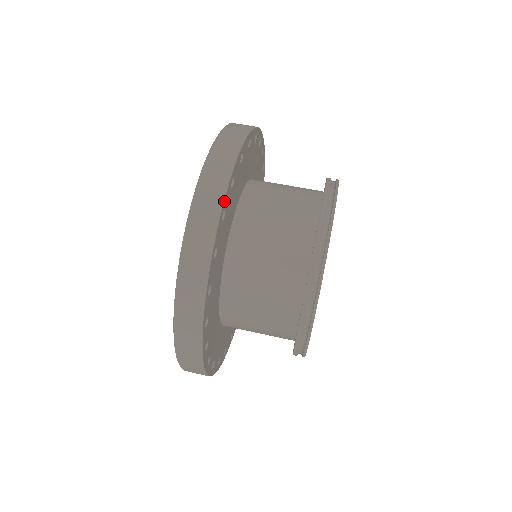
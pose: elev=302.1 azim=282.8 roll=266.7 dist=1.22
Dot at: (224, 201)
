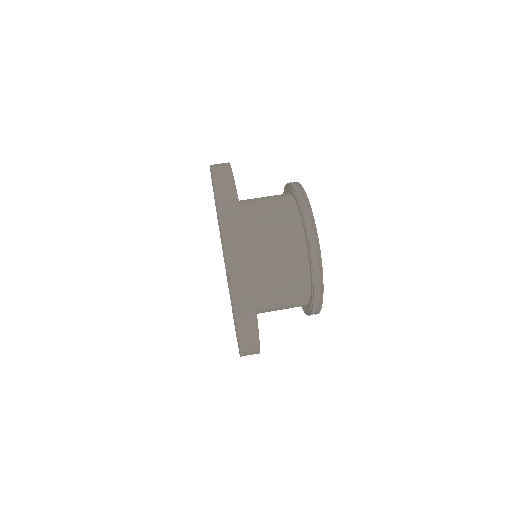
Dot at: (230, 167)
